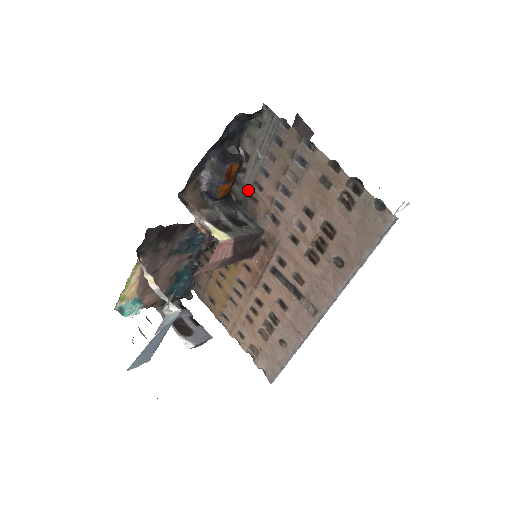
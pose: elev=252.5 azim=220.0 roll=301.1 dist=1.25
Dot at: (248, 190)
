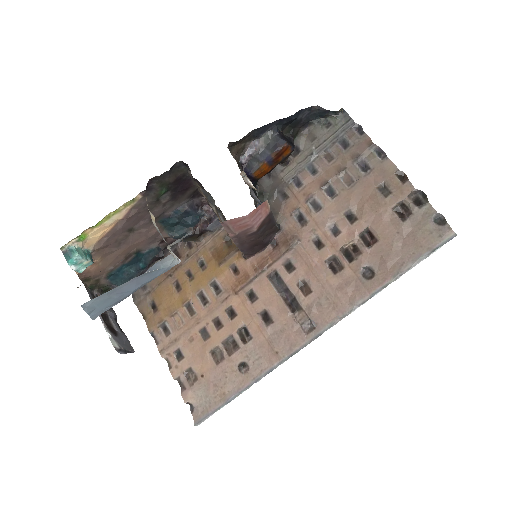
Dot at: (281, 184)
